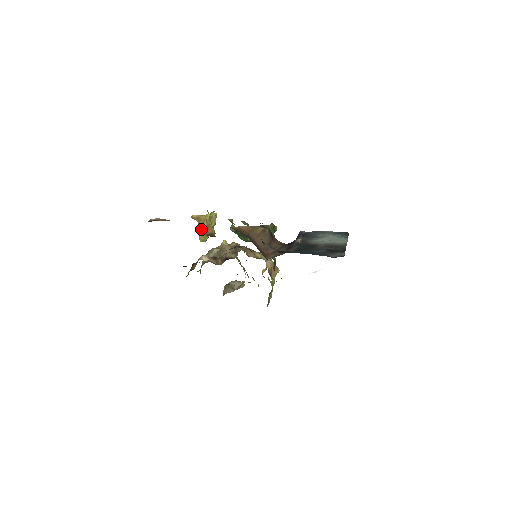
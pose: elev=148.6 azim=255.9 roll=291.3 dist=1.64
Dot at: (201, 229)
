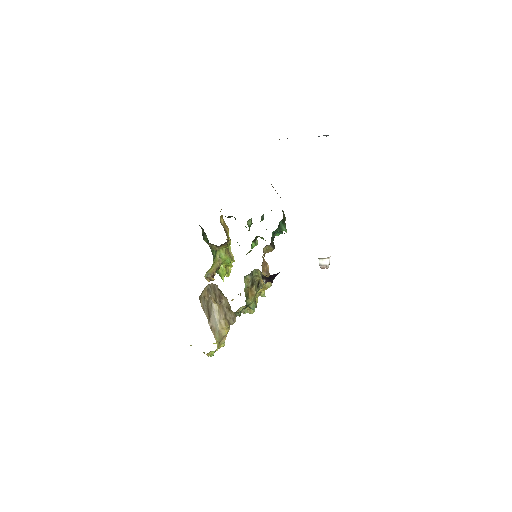
Dot at: (221, 224)
